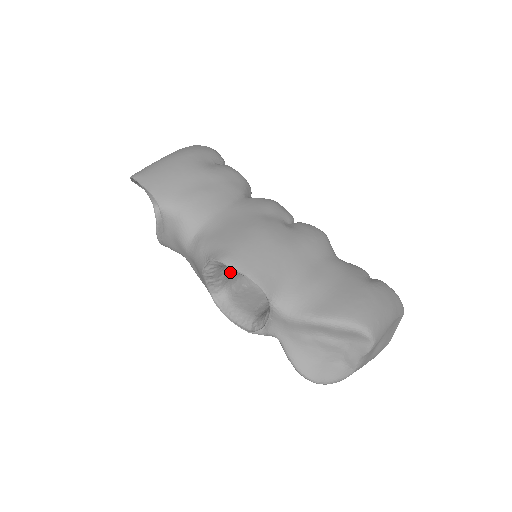
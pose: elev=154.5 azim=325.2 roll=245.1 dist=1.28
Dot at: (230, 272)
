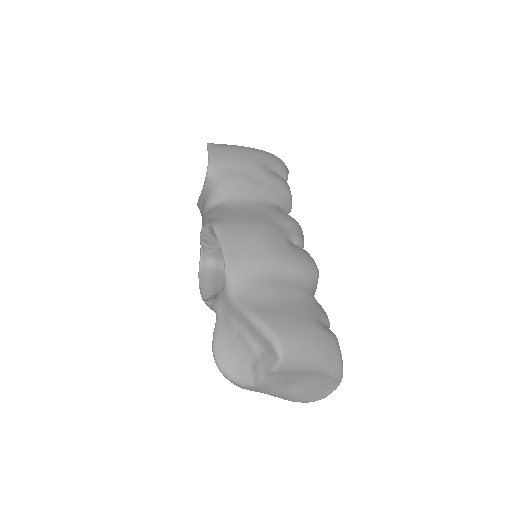
Dot at: occluded
